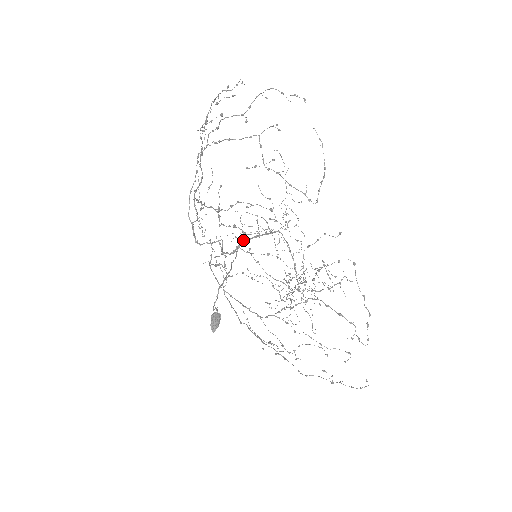
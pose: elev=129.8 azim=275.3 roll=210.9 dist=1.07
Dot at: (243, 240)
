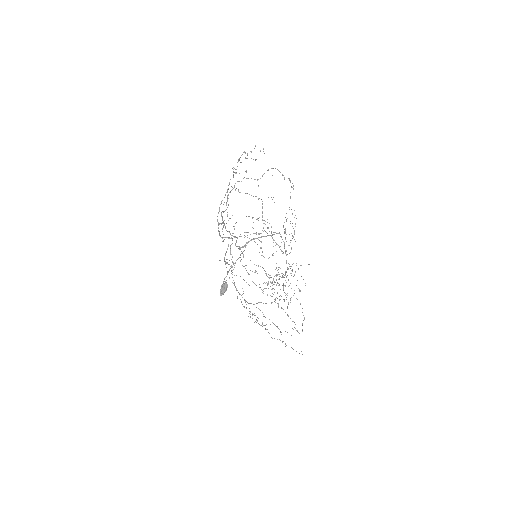
Dot at: (252, 239)
